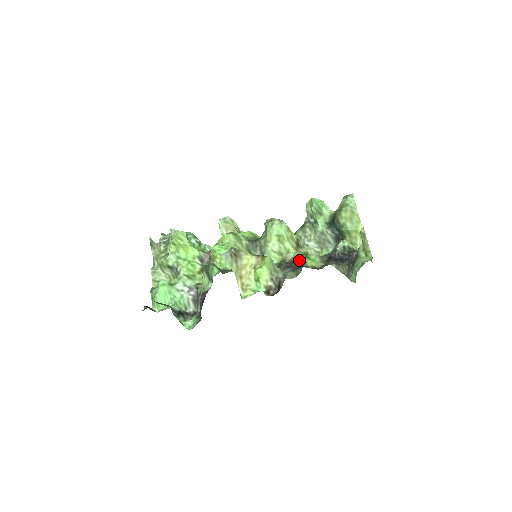
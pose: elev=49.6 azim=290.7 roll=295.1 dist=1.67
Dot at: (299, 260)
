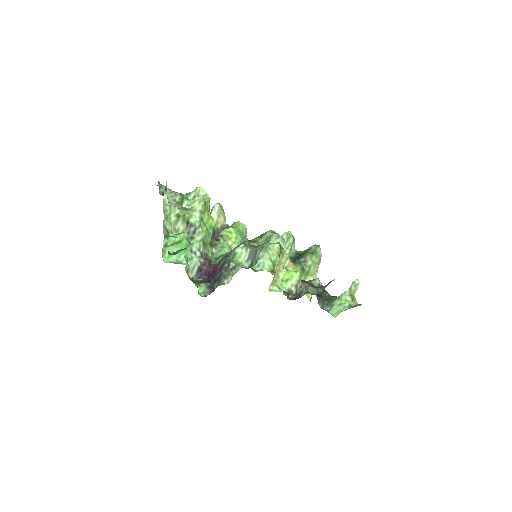
Dot at: occluded
